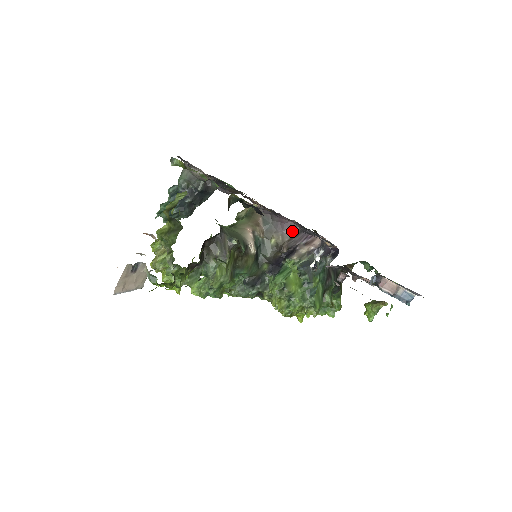
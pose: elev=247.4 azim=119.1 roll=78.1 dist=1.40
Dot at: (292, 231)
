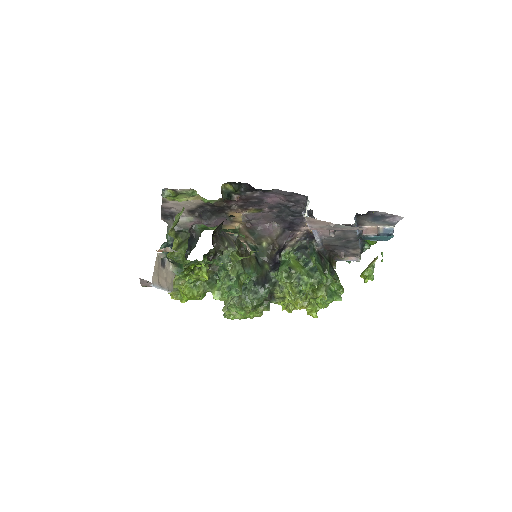
Dot at: (276, 232)
